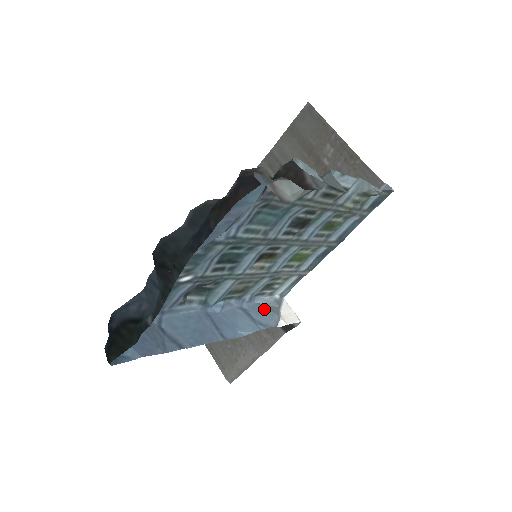
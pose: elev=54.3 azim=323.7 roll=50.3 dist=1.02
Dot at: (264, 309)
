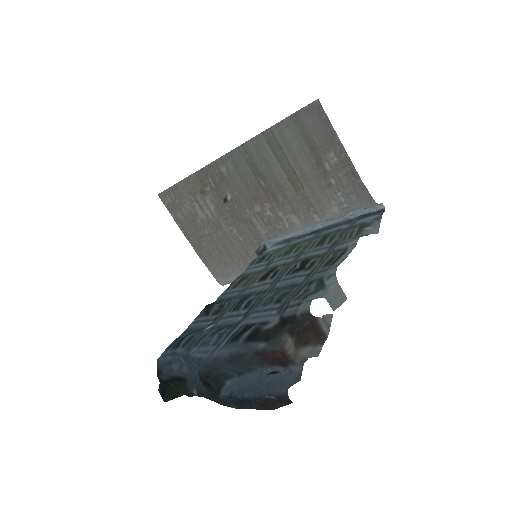
Dot at: occluded
